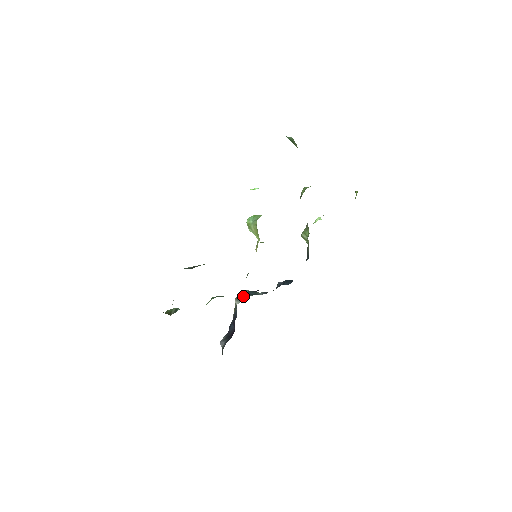
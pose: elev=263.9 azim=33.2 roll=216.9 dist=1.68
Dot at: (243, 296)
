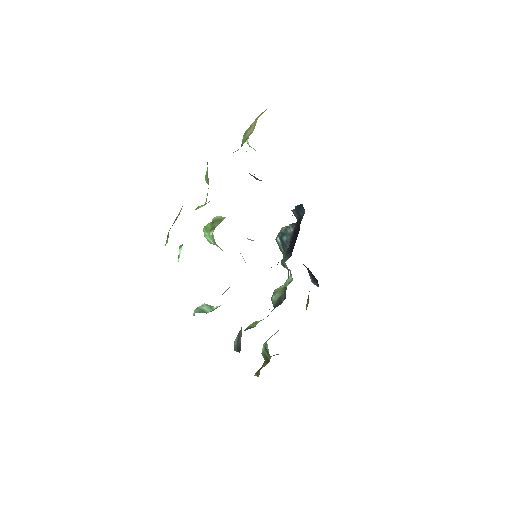
Dot at: (283, 250)
